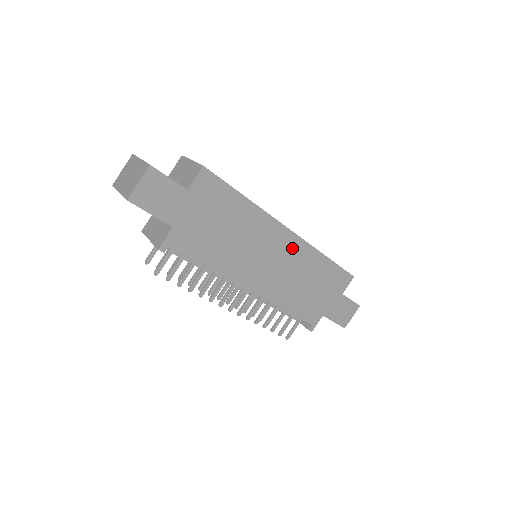
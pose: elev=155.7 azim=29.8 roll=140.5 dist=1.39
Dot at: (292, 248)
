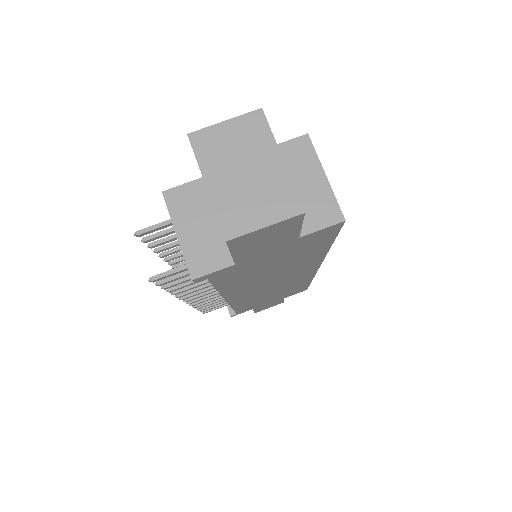
Dot at: (301, 277)
